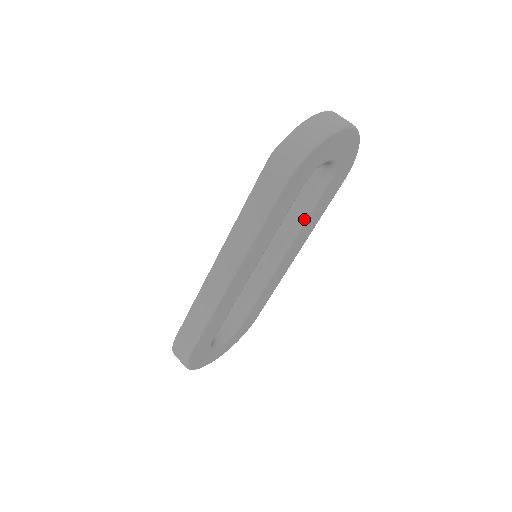
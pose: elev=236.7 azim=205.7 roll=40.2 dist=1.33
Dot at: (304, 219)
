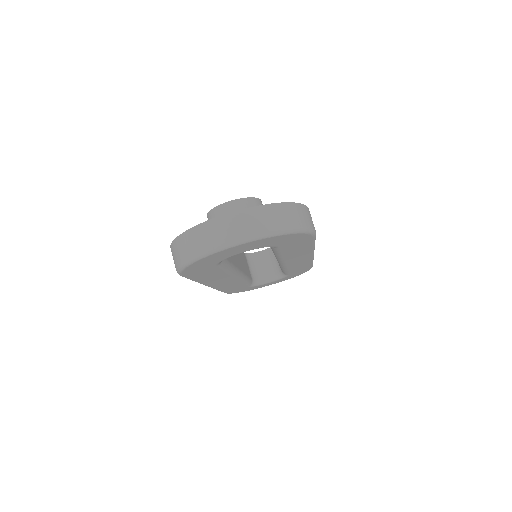
Dot at: (277, 255)
